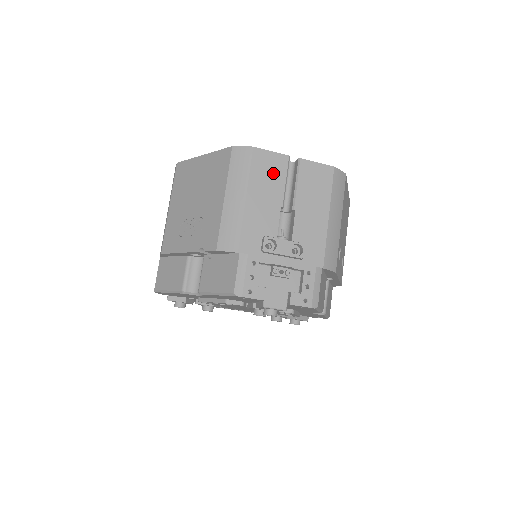
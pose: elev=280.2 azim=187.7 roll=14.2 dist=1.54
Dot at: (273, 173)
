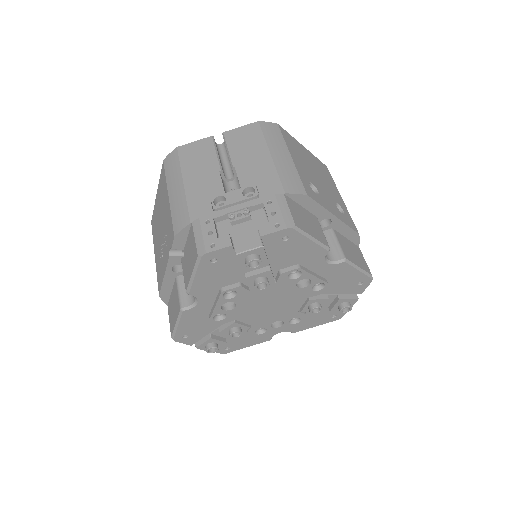
Dot at: (202, 154)
